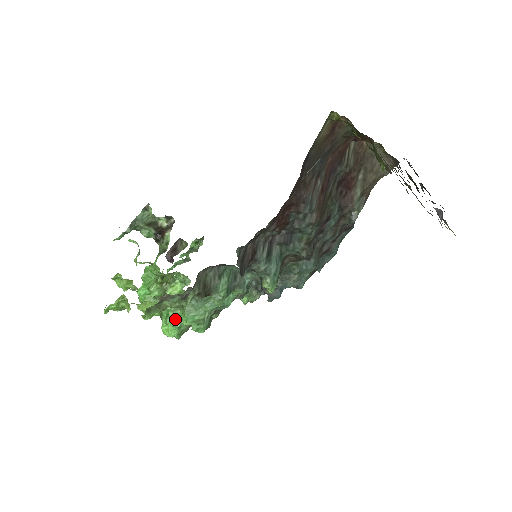
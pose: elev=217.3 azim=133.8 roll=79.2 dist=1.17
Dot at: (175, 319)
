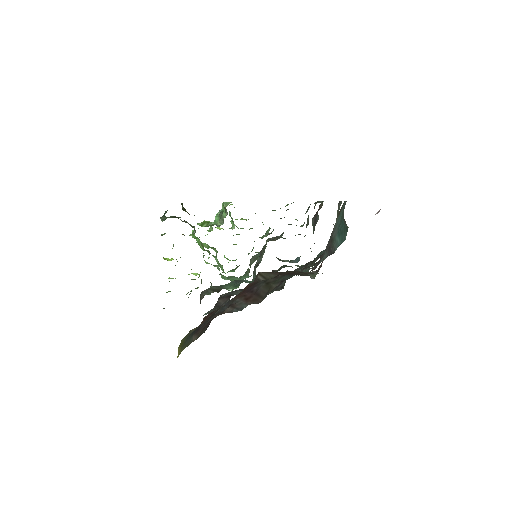
Dot at: (222, 269)
